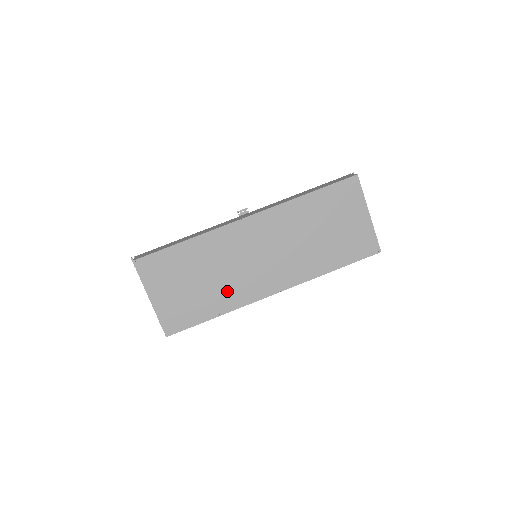
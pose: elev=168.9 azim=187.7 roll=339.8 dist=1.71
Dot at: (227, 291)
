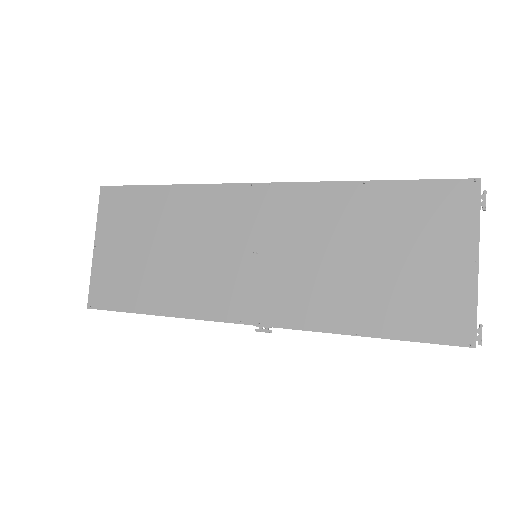
Dot at: (186, 283)
